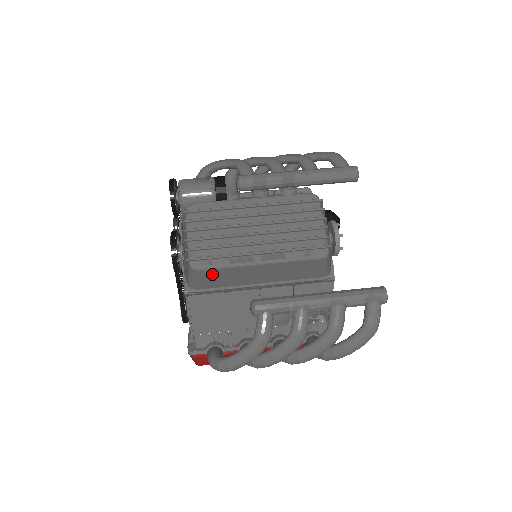
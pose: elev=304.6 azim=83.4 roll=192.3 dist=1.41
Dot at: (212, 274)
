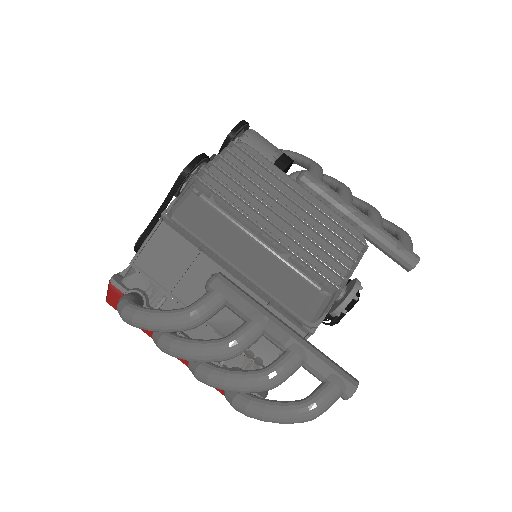
Dot at: (205, 212)
